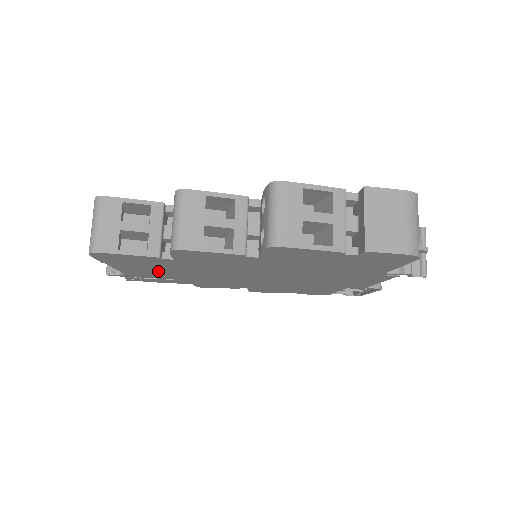
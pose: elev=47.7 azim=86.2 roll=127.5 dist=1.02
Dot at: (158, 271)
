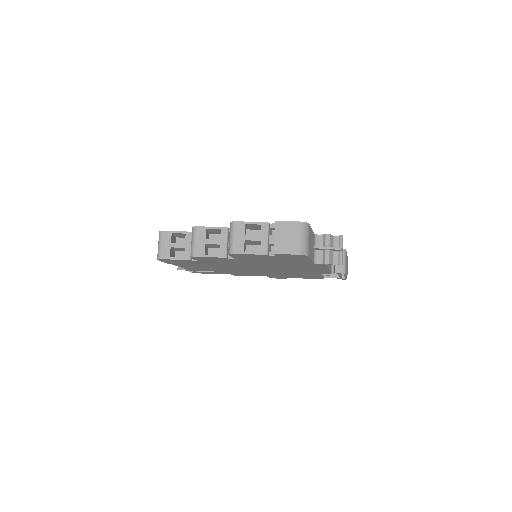
Dot at: (200, 267)
